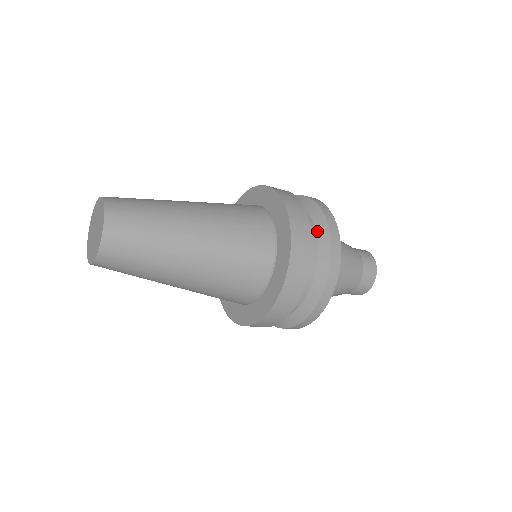
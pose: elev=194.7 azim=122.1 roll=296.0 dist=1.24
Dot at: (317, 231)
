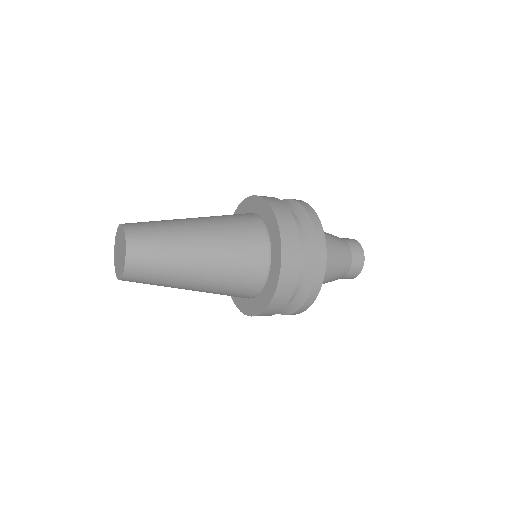
Dot at: (306, 271)
